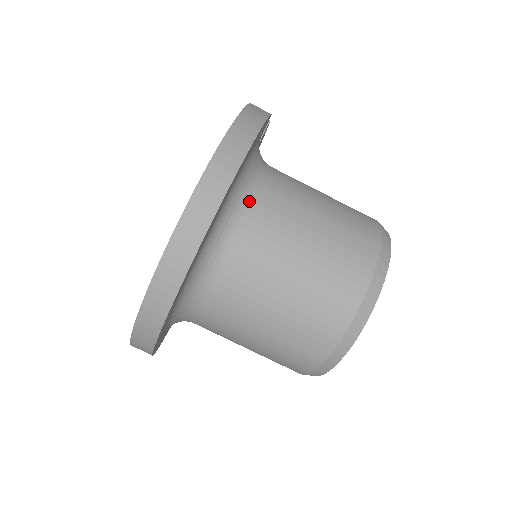
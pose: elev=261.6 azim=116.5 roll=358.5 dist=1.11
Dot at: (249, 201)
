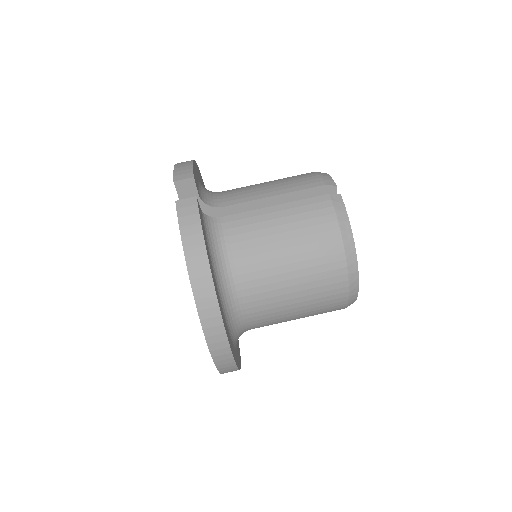
Dot at: (235, 286)
